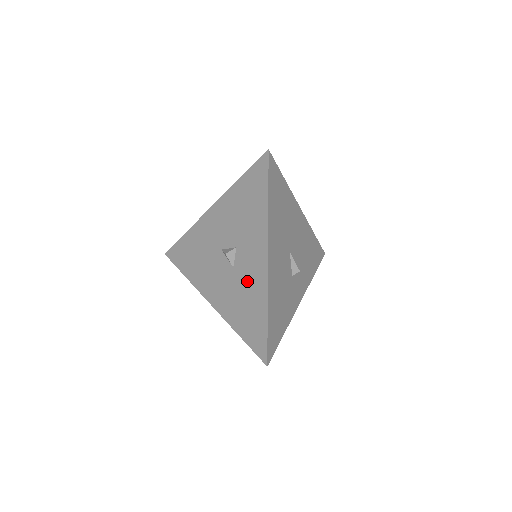
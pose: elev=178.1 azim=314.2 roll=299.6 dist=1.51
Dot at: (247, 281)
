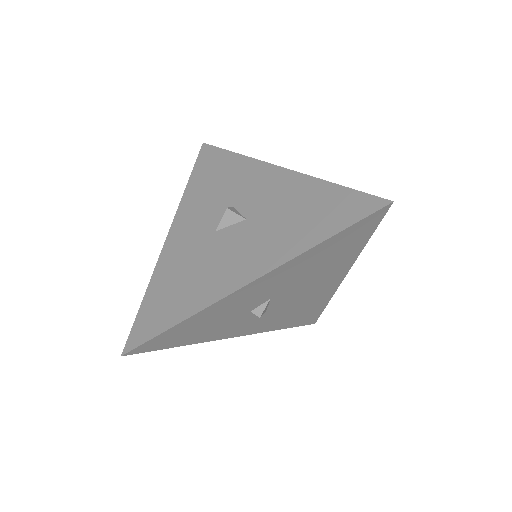
Dot at: (275, 202)
